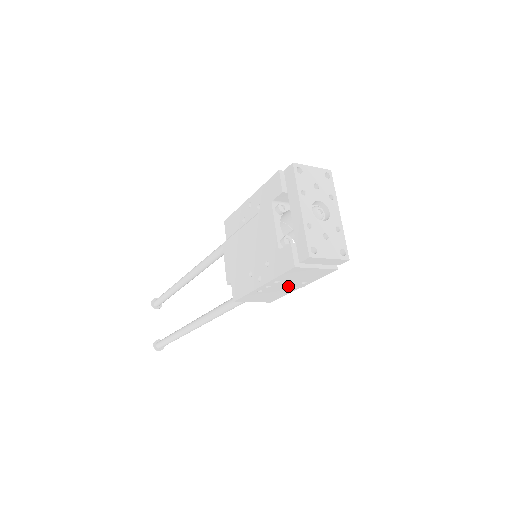
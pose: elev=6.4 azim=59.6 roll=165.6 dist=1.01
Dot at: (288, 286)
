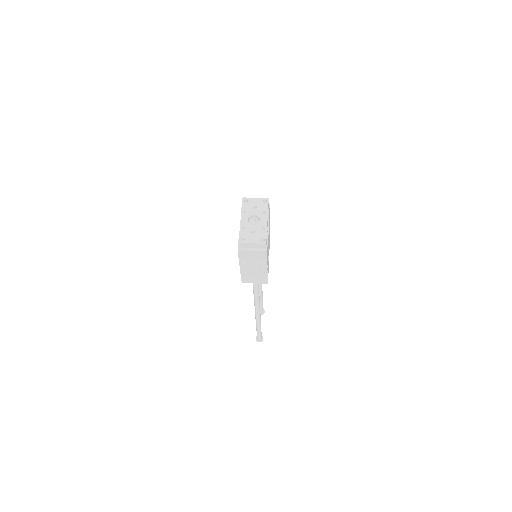
Dot at: (257, 267)
